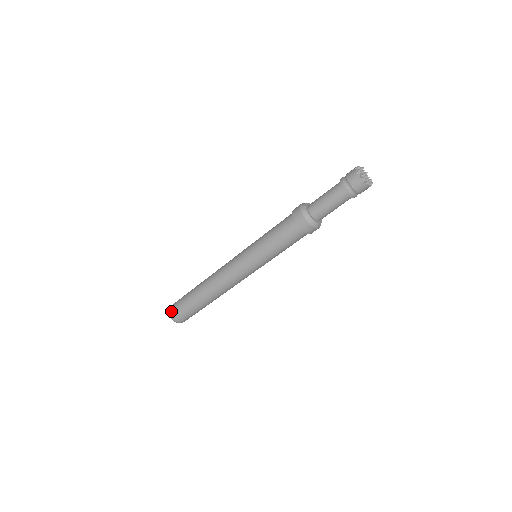
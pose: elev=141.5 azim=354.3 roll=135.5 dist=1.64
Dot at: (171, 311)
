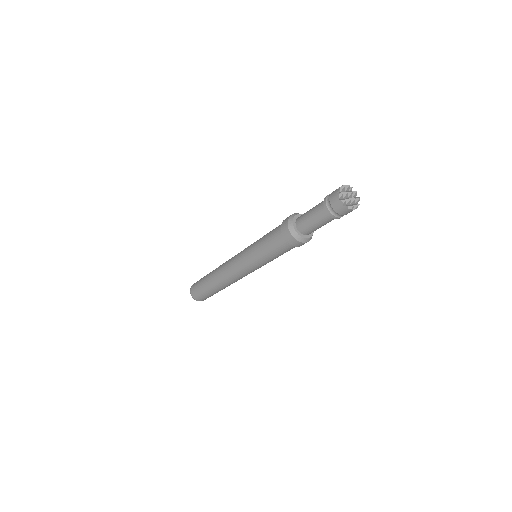
Dot at: (193, 284)
